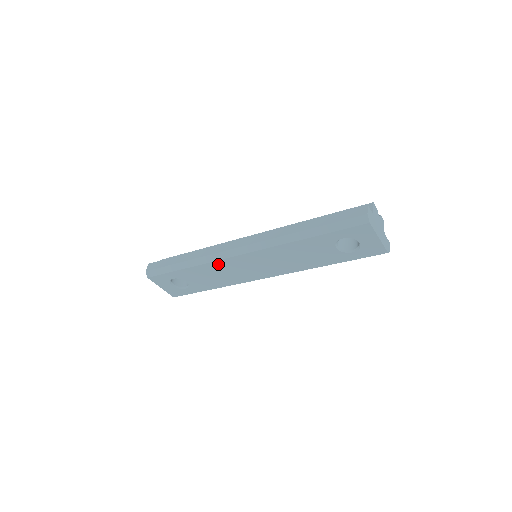
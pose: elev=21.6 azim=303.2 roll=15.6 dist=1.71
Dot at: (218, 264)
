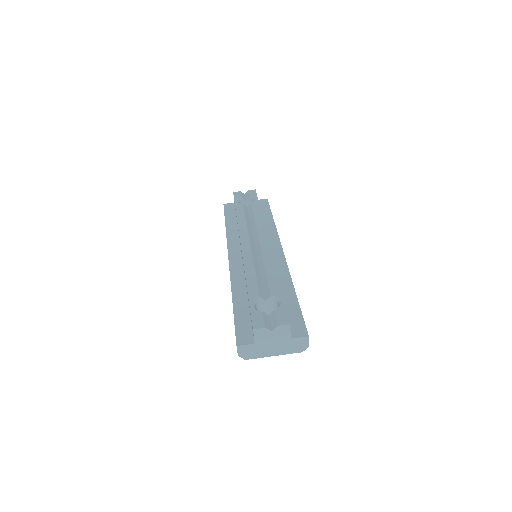
Dot at: occluded
